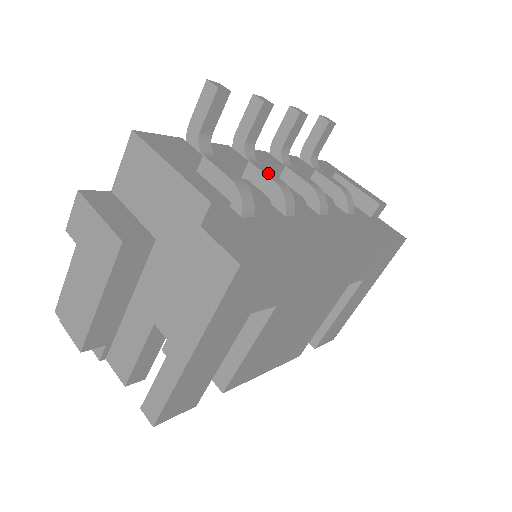
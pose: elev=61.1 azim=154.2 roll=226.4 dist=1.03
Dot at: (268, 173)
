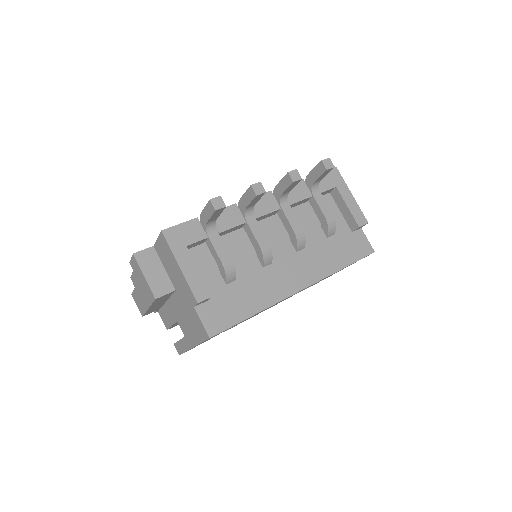
Dot at: (258, 234)
